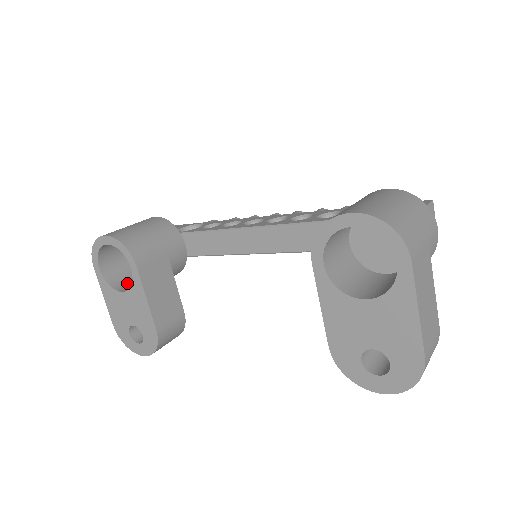
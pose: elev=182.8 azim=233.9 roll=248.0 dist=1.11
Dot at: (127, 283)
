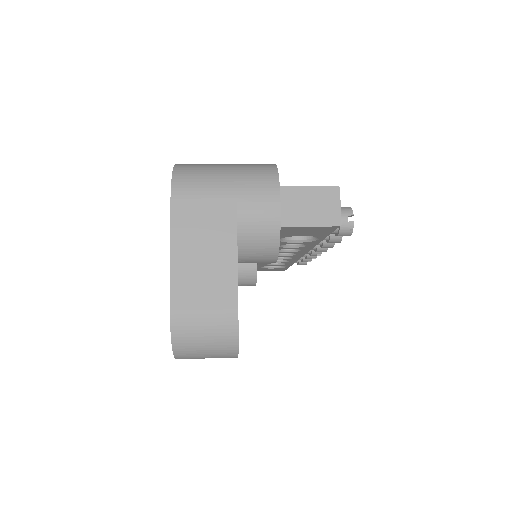
Dot at: occluded
